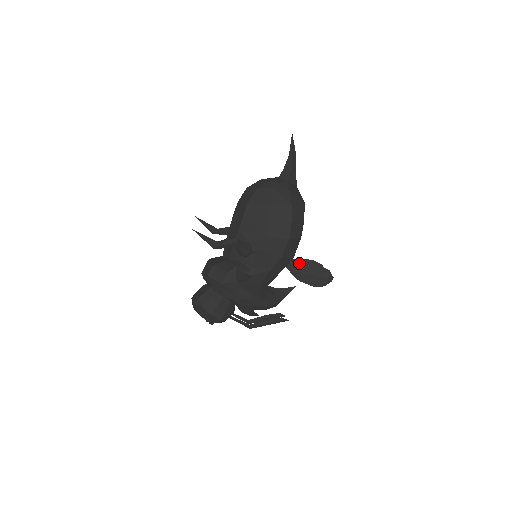
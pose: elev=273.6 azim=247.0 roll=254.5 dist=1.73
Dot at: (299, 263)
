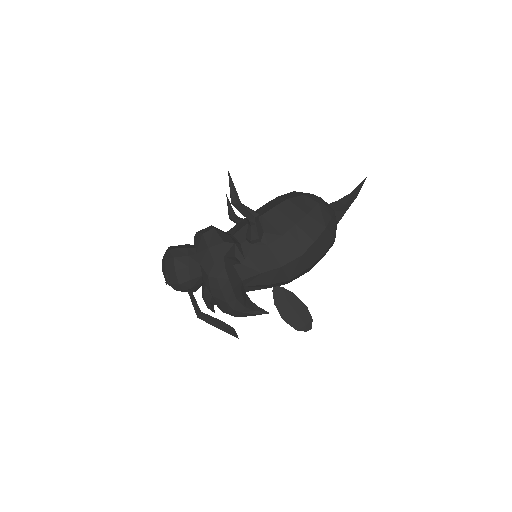
Dot at: occluded
